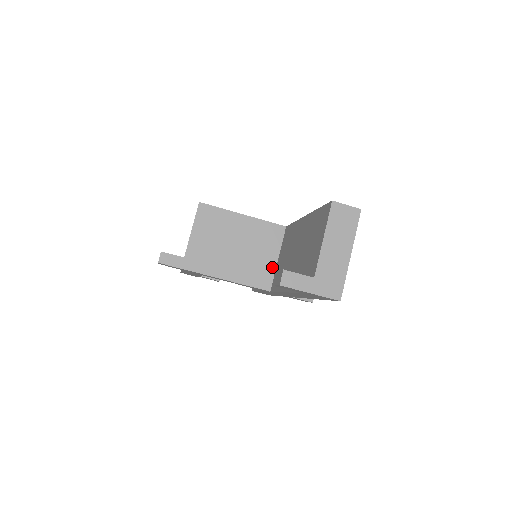
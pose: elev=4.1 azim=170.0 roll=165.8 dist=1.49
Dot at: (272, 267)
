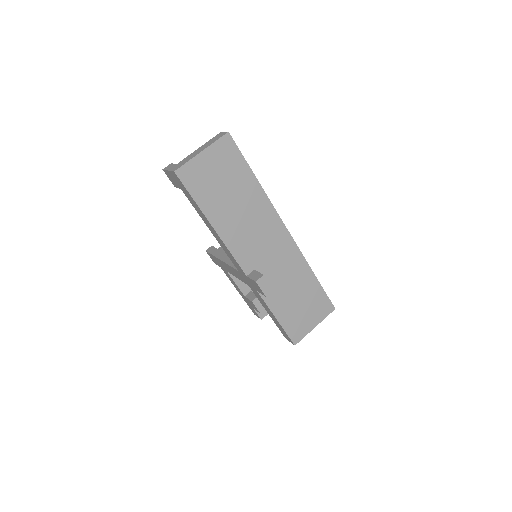
Dot at: occluded
